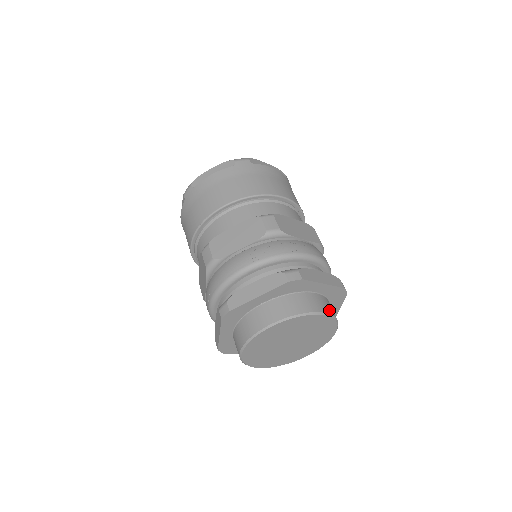
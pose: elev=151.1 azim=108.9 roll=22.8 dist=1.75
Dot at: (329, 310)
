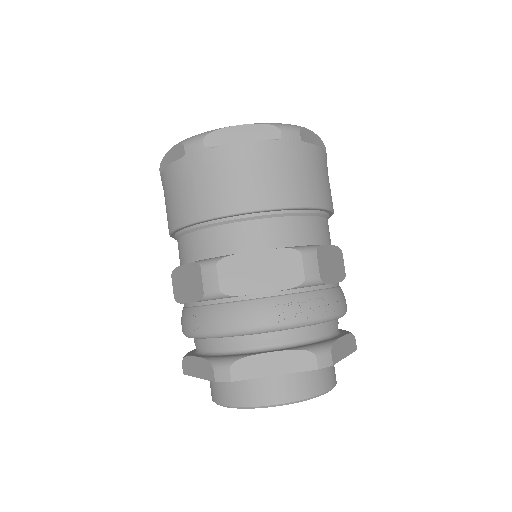
Dot at: (335, 378)
